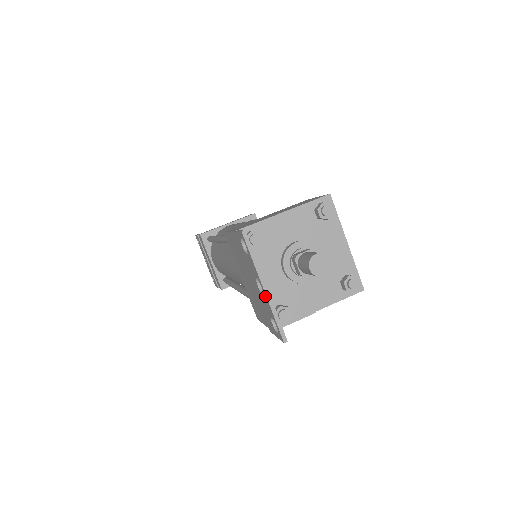
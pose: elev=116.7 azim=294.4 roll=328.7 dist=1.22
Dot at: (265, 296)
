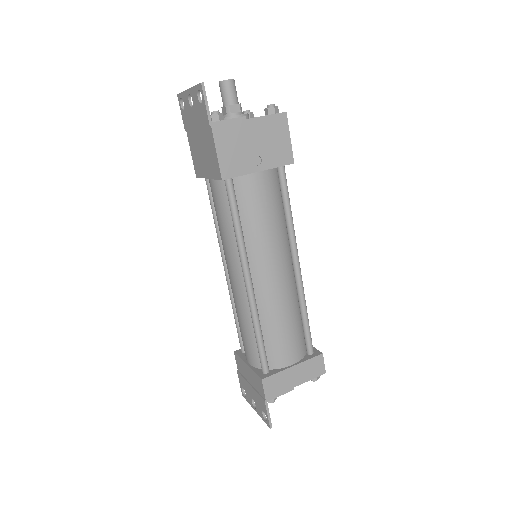
Dot at: (190, 91)
